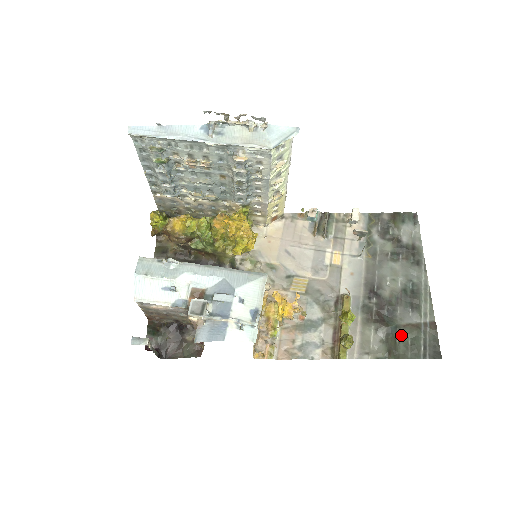
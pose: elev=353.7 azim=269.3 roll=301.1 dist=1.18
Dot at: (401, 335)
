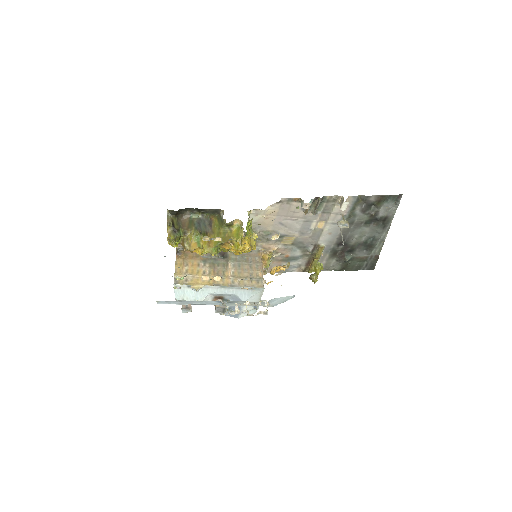
Dot at: (353, 262)
